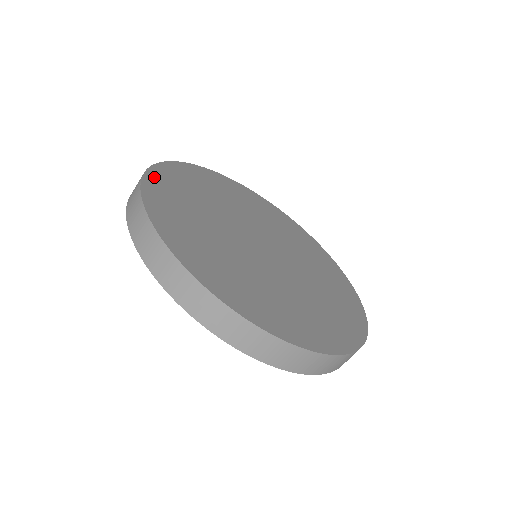
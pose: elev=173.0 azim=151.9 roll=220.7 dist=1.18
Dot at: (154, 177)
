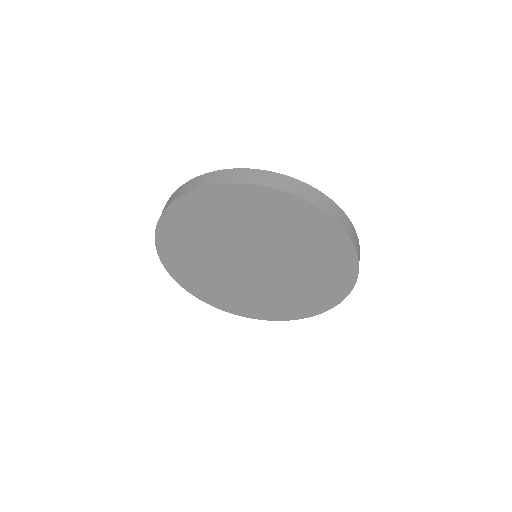
Dot at: occluded
